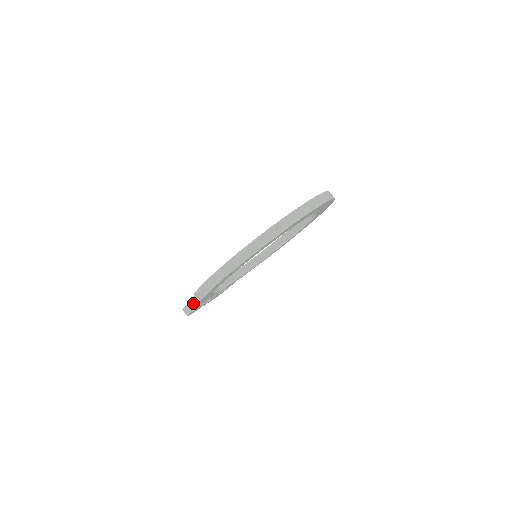
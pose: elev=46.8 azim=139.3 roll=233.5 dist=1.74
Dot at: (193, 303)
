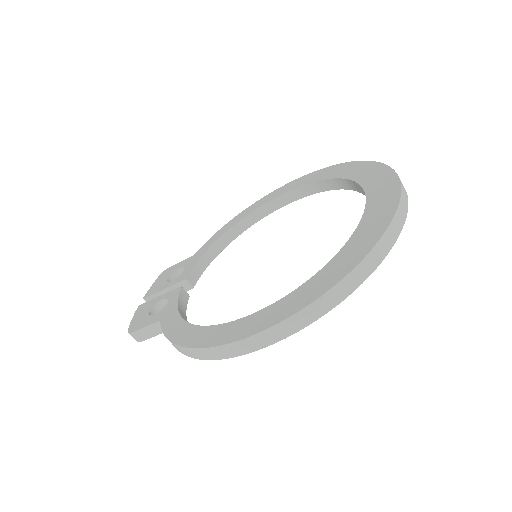
Dot at: (151, 329)
